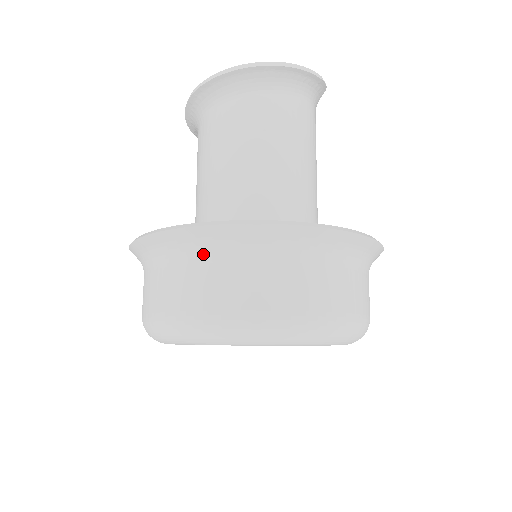
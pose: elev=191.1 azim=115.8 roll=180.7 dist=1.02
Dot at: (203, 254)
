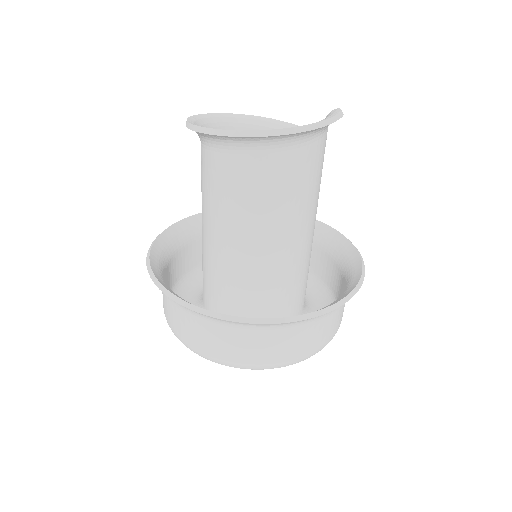
Dot at: (213, 323)
